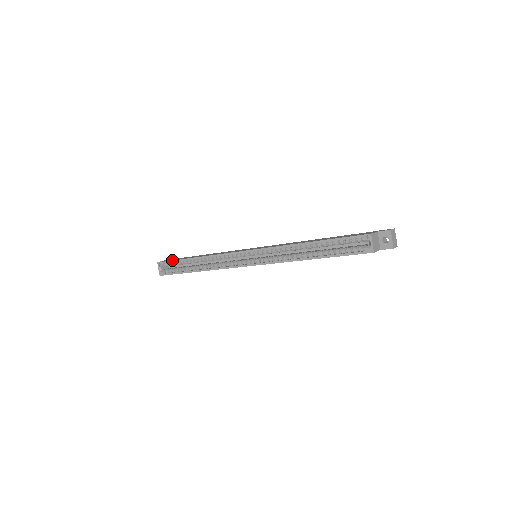
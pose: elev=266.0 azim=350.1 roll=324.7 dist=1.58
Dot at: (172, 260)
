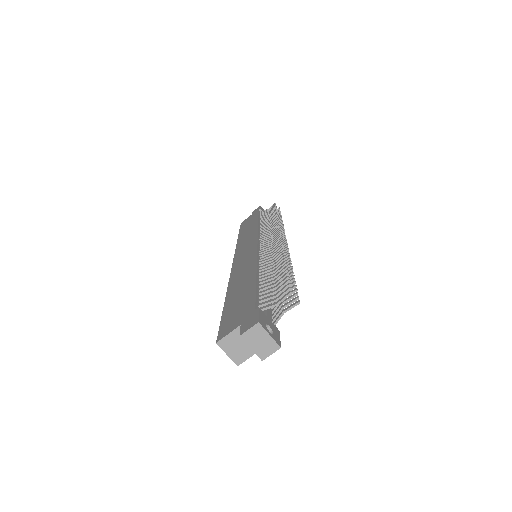
Dot at: occluded
